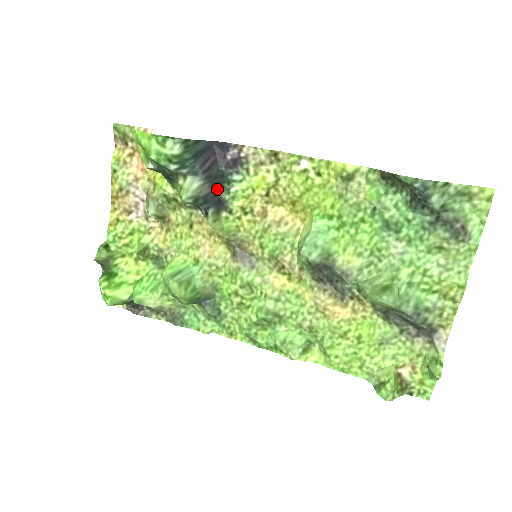
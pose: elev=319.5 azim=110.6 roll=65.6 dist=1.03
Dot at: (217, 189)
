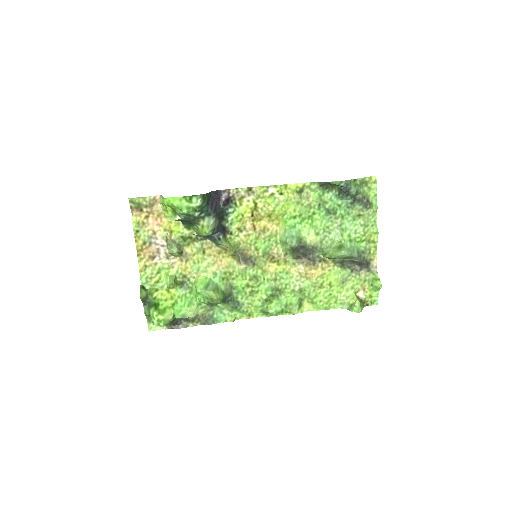
Dot at: (221, 221)
